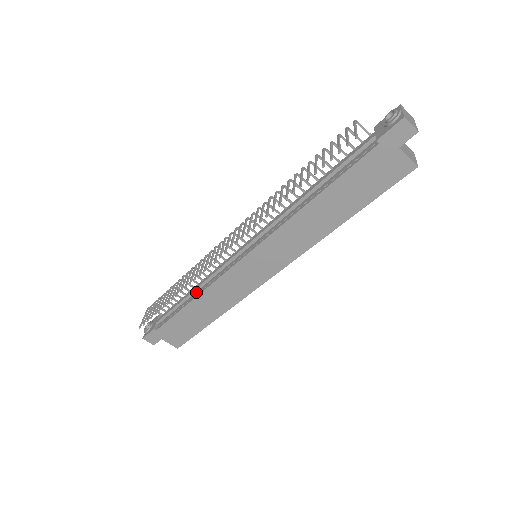
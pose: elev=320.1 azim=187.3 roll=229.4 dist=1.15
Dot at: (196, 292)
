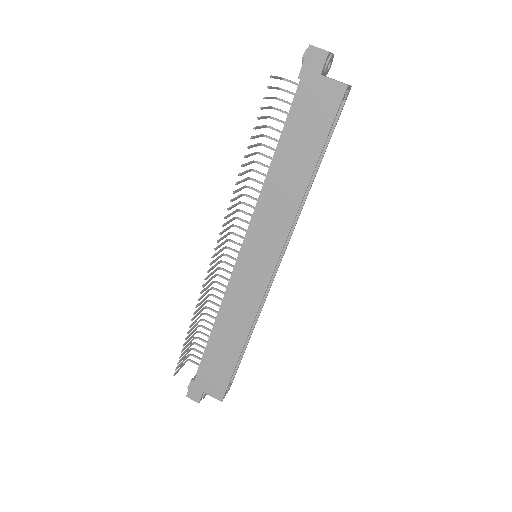
Dot at: occluded
